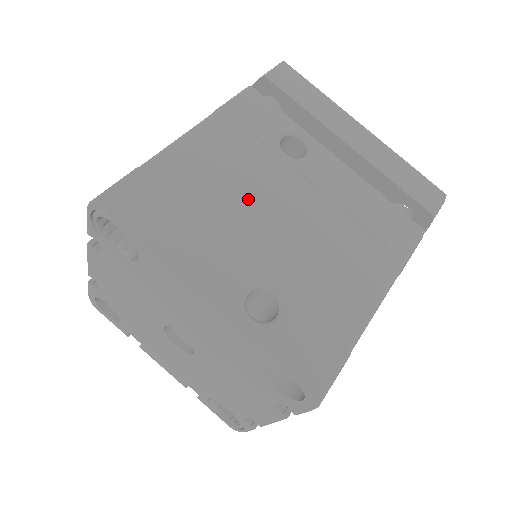
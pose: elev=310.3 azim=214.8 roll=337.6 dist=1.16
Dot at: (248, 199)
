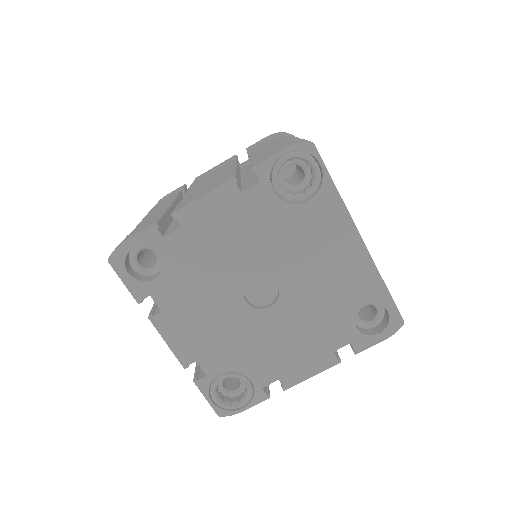
Dot at: occluded
